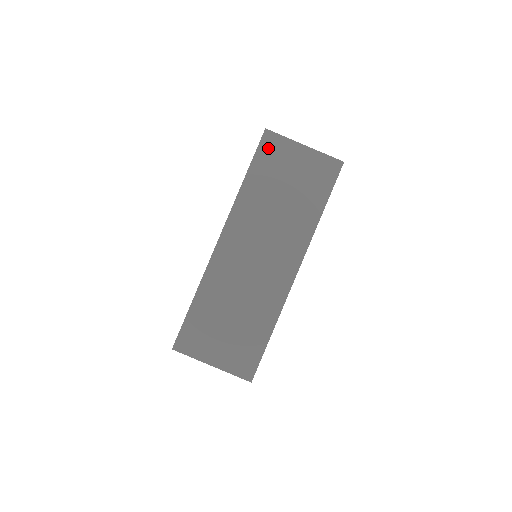
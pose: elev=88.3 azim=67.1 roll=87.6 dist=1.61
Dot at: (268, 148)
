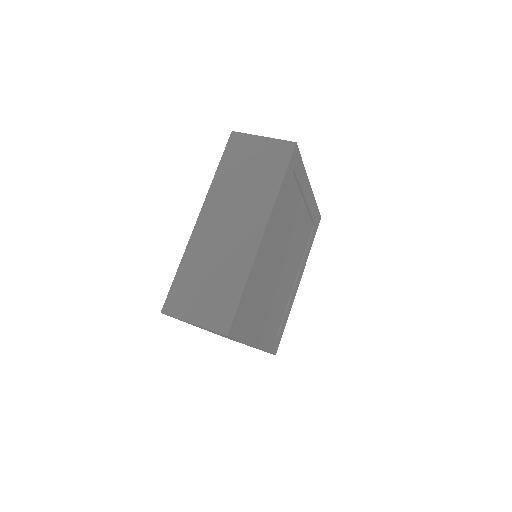
Dot at: (234, 144)
